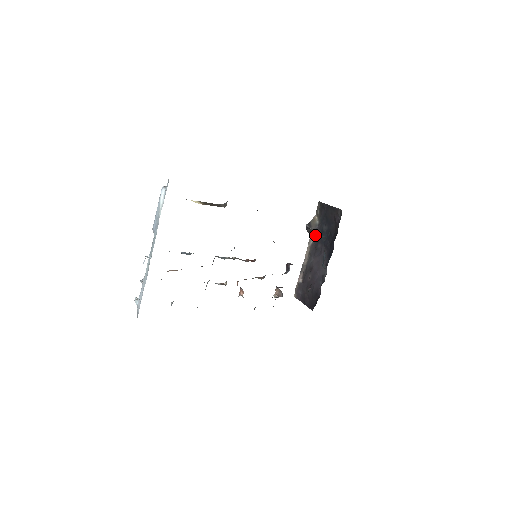
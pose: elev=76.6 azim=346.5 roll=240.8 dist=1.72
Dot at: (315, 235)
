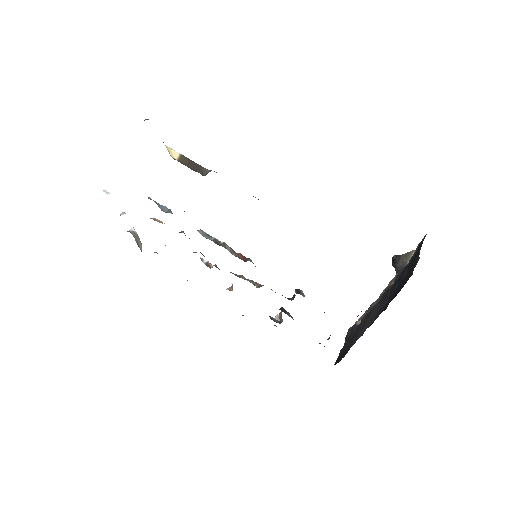
Dot at: (397, 277)
